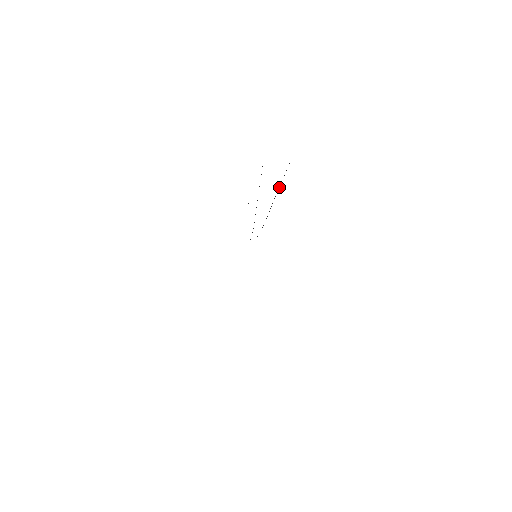
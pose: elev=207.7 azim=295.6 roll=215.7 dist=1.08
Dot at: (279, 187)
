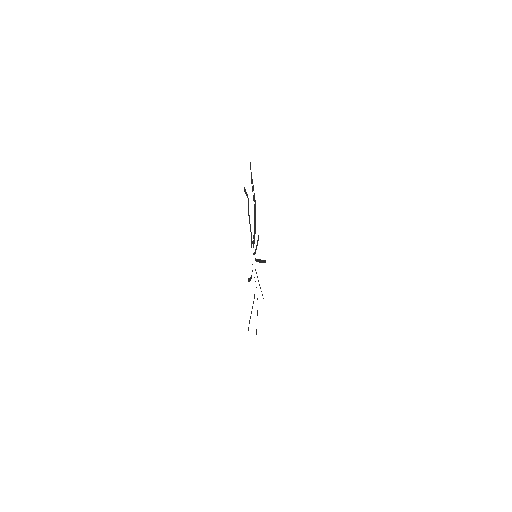
Dot at: occluded
